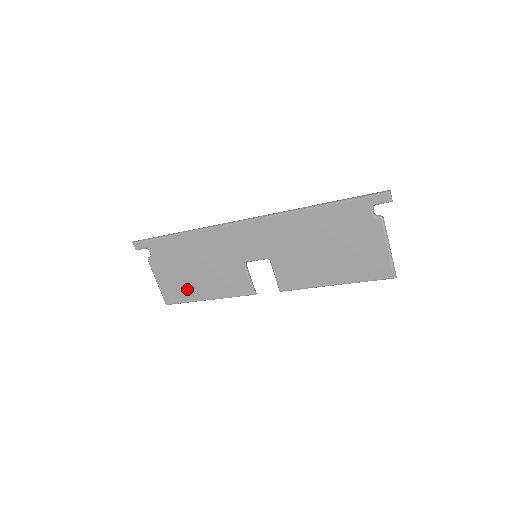
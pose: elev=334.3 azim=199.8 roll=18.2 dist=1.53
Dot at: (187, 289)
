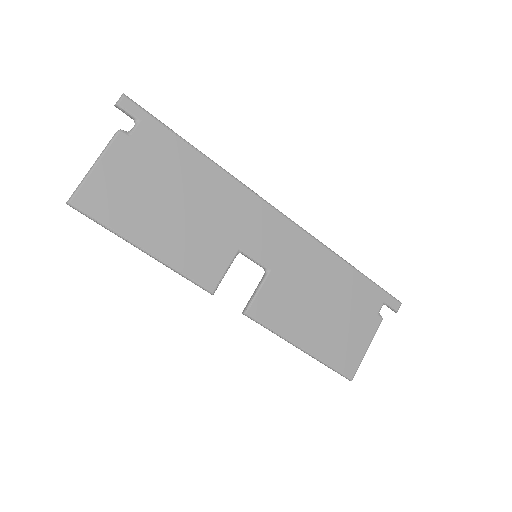
Dot at: (132, 213)
